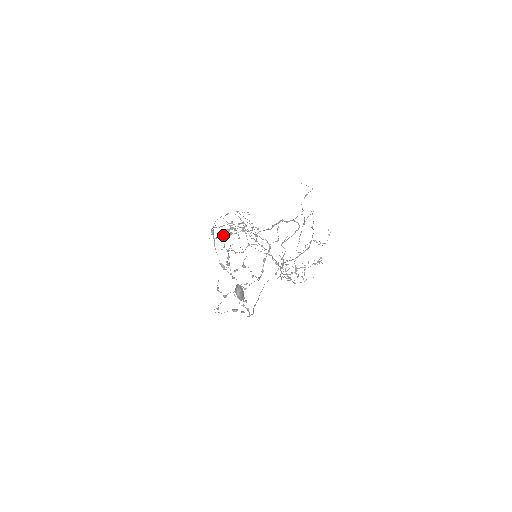
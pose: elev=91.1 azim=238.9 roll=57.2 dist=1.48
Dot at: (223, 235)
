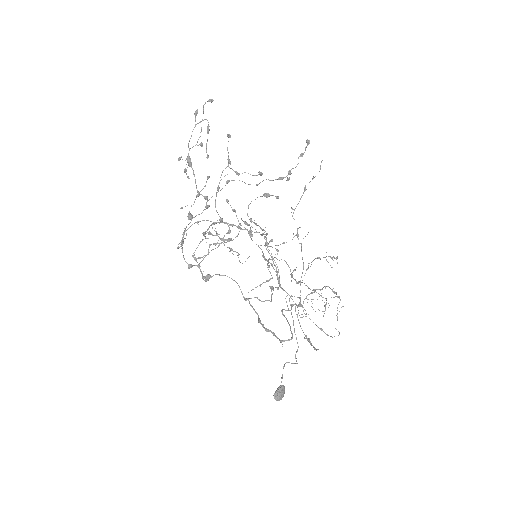
Dot at: occluded
